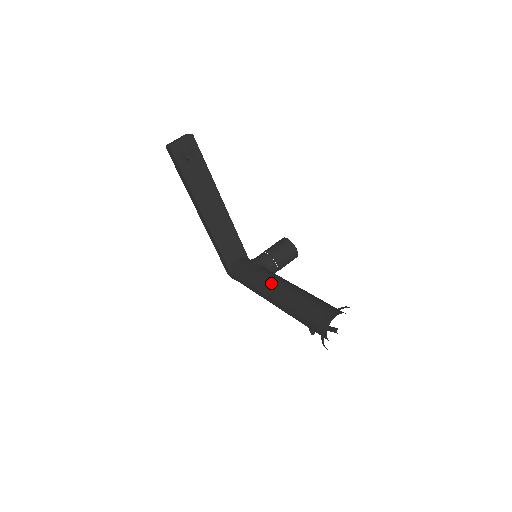
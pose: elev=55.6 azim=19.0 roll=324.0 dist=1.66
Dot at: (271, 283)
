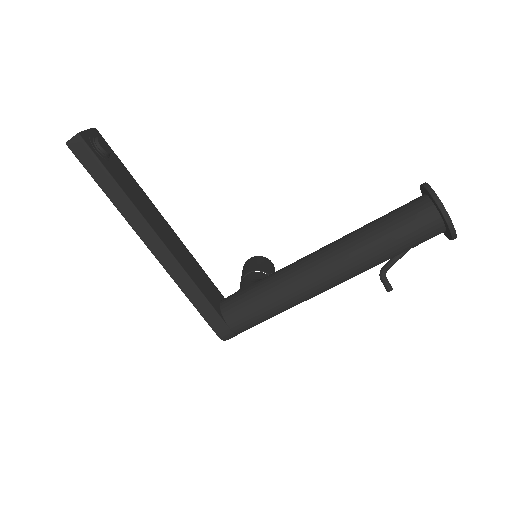
Dot at: (306, 260)
